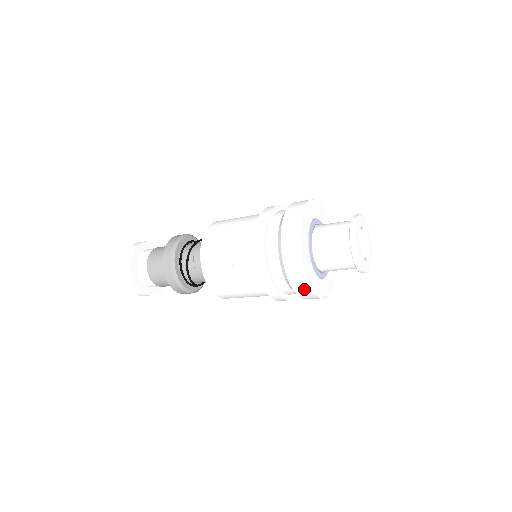
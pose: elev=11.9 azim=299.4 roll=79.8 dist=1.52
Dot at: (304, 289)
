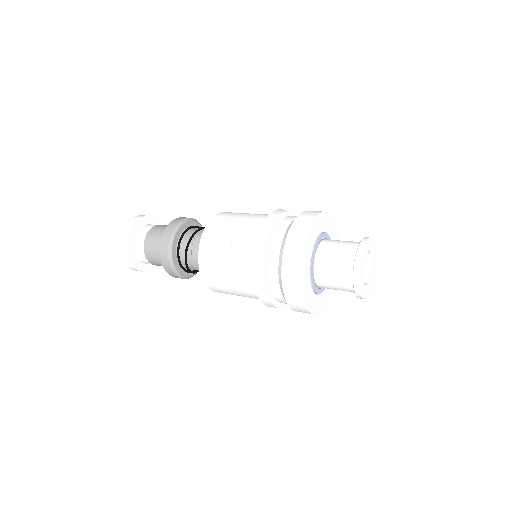
Dot at: (305, 312)
